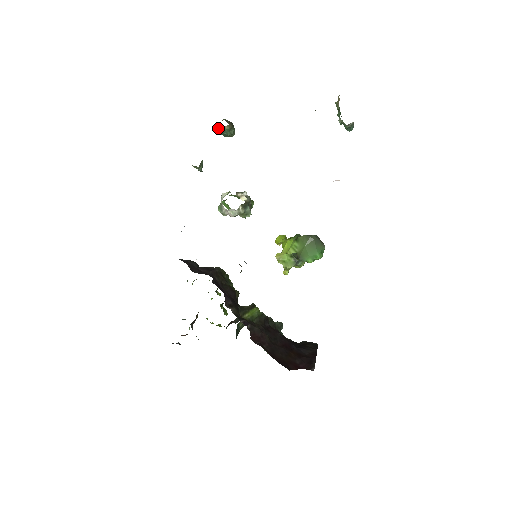
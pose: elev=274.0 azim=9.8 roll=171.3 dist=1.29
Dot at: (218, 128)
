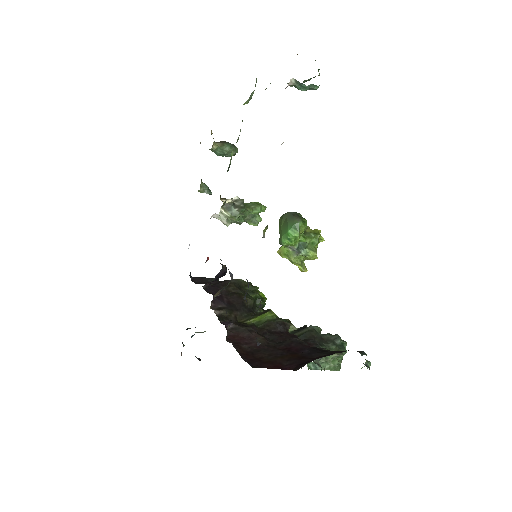
Dot at: (212, 151)
